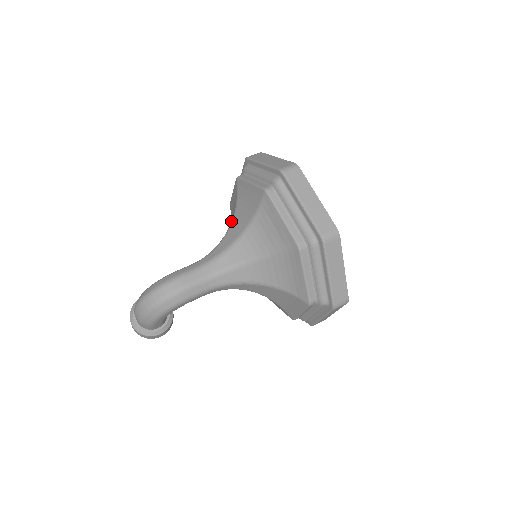
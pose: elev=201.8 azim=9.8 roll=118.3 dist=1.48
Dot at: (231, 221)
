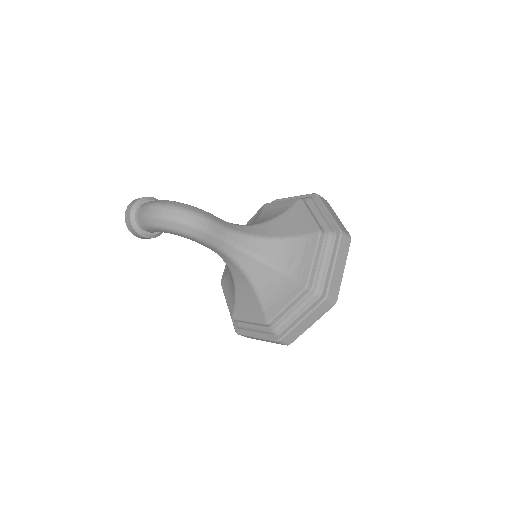
Dot at: (269, 220)
